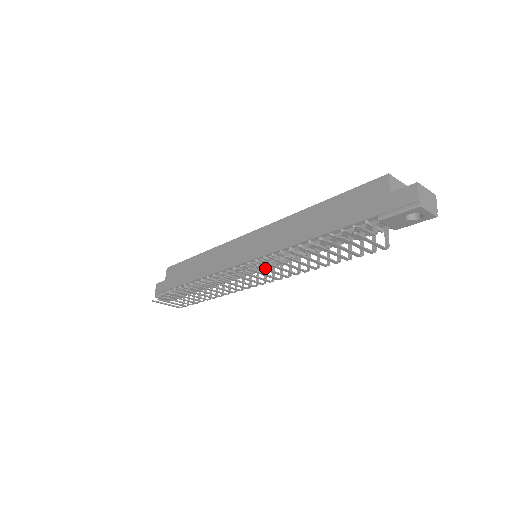
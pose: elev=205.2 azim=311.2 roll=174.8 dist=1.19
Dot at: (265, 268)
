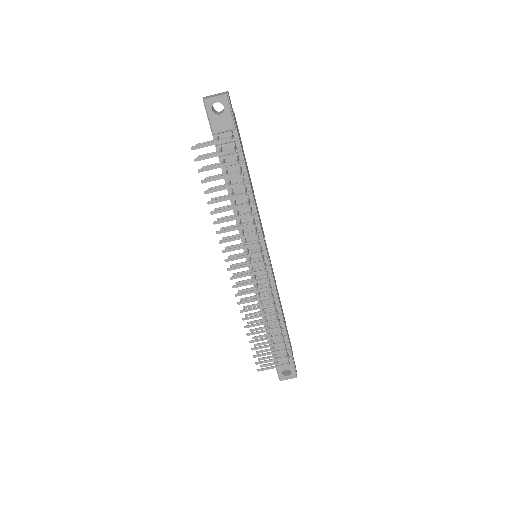
Dot at: (227, 239)
